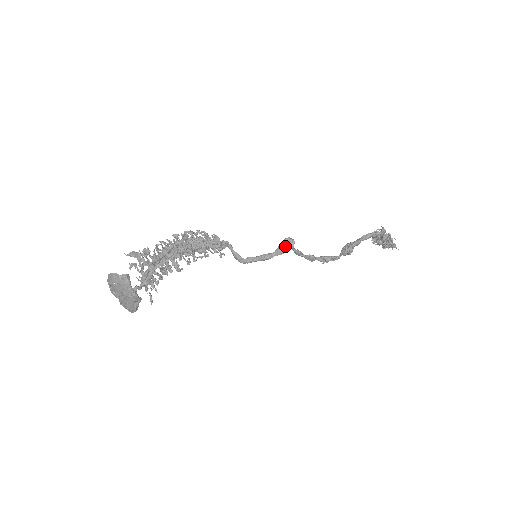
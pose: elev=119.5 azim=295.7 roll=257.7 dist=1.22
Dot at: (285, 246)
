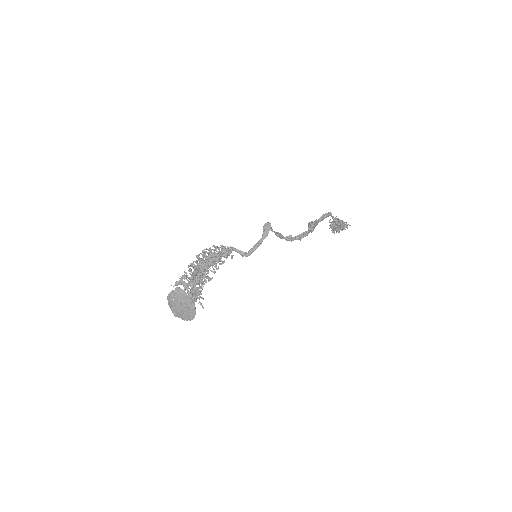
Dot at: (266, 228)
